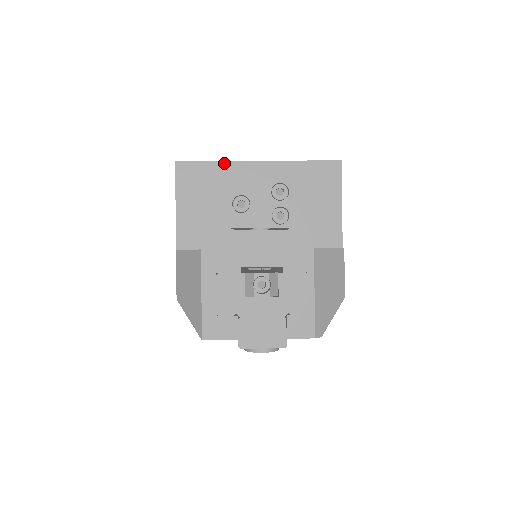
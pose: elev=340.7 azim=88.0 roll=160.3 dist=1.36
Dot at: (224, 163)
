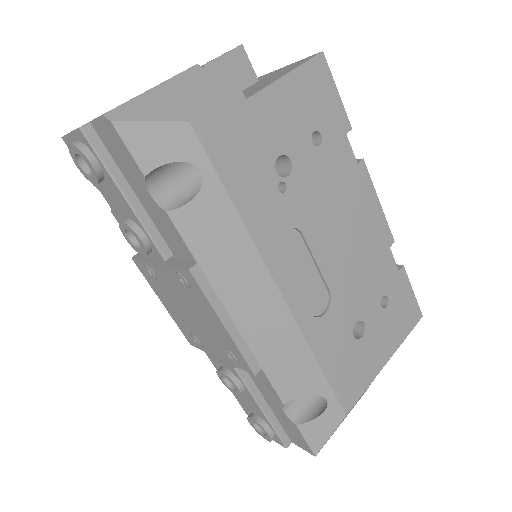
Dot at: occluded
